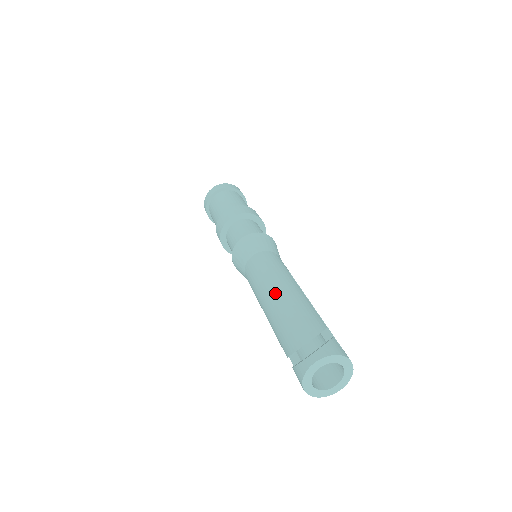
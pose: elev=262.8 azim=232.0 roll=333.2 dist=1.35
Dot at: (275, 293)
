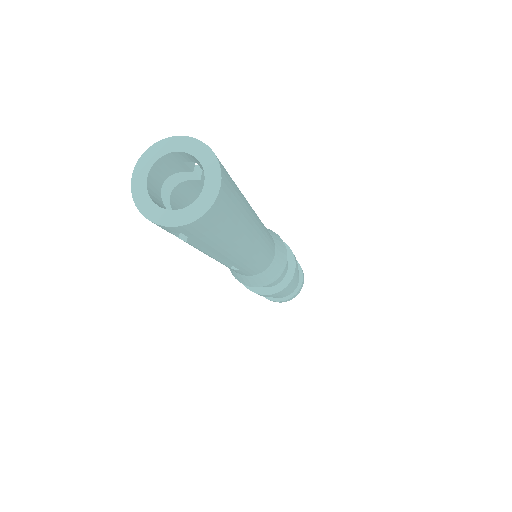
Dot at: occluded
